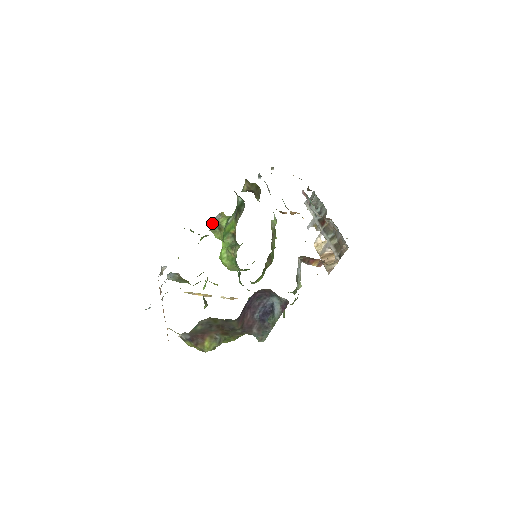
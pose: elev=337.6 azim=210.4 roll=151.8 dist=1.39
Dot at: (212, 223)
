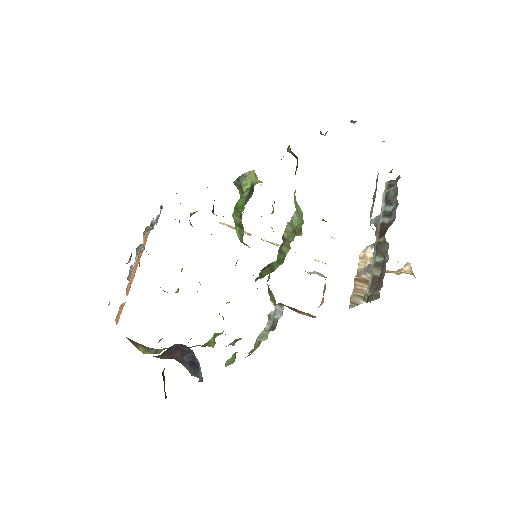
Dot at: (236, 180)
